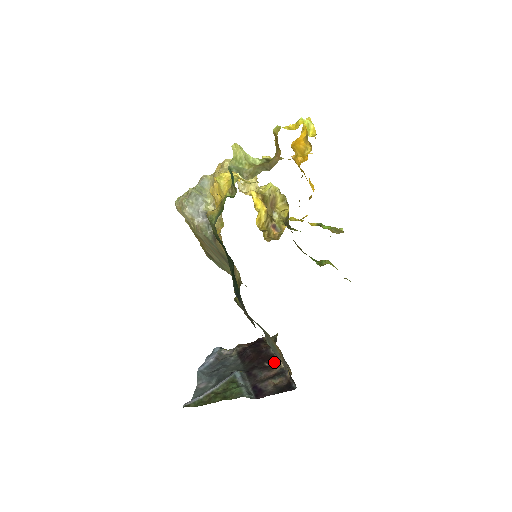
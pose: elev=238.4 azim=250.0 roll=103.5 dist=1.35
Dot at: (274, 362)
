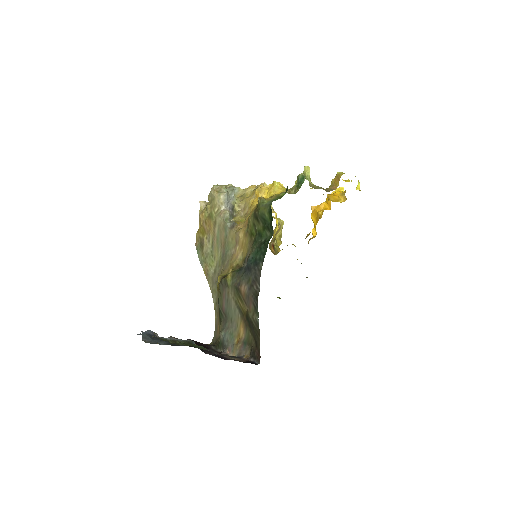
Dot at: (220, 353)
